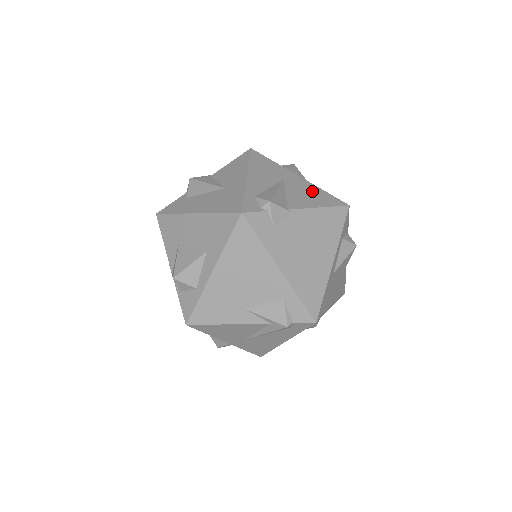
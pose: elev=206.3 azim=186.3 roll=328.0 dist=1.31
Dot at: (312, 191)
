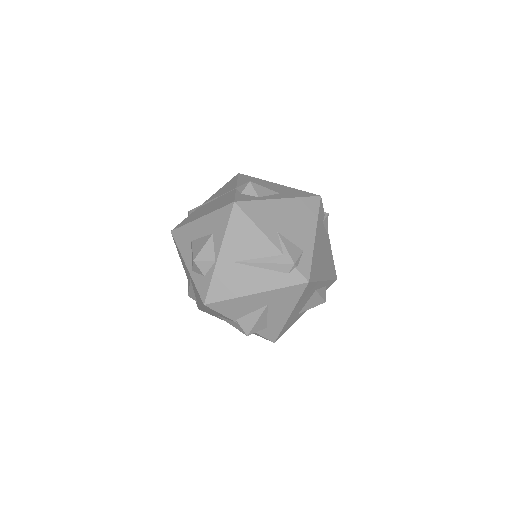
Dot at: occluded
